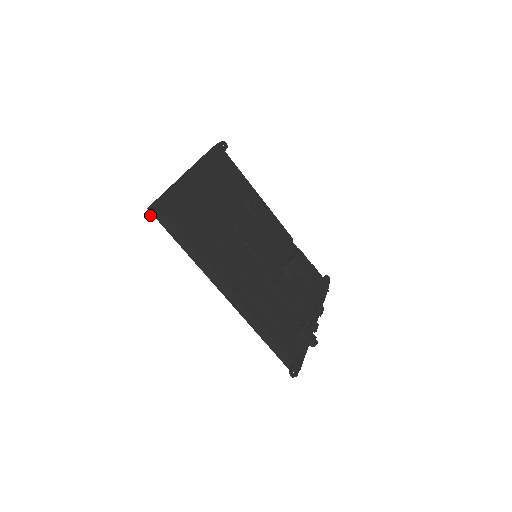
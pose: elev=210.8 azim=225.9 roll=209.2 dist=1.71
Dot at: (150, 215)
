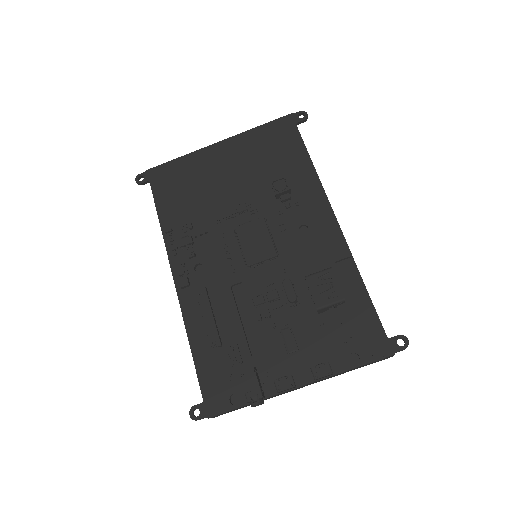
Dot at: (136, 180)
